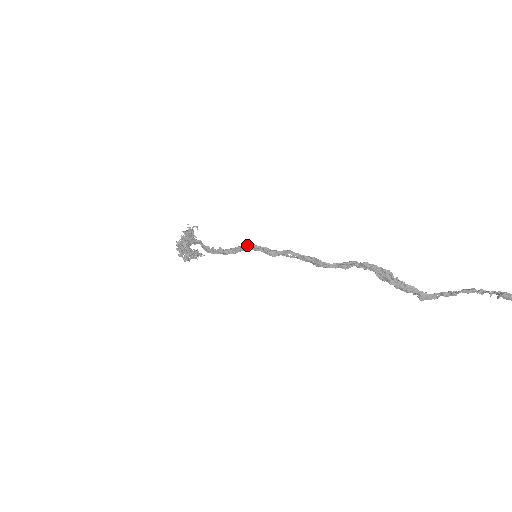
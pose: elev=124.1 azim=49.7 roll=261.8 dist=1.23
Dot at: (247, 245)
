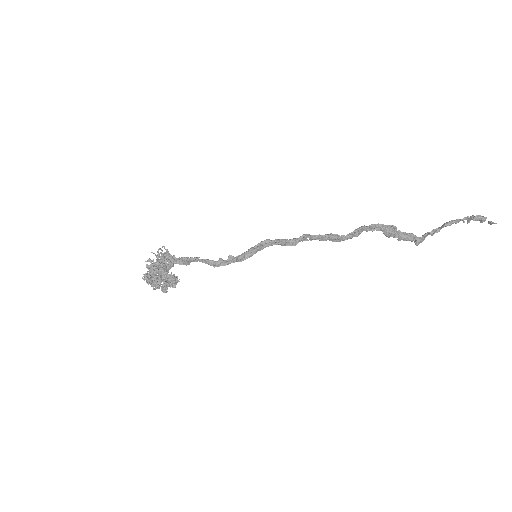
Dot at: (261, 243)
